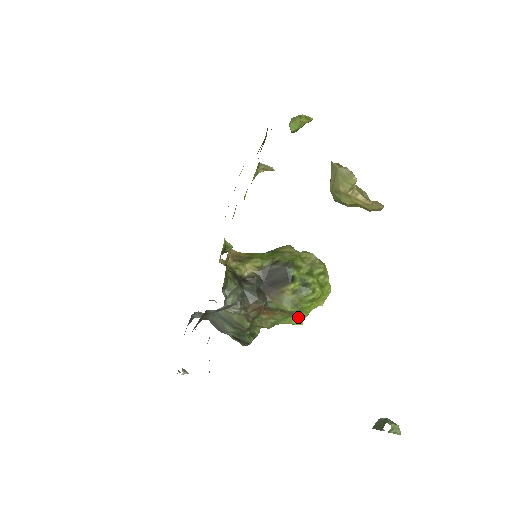
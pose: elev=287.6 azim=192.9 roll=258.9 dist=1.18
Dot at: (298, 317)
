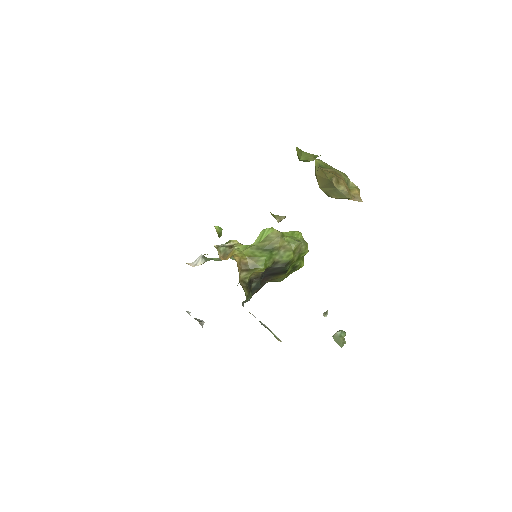
Dot at: occluded
